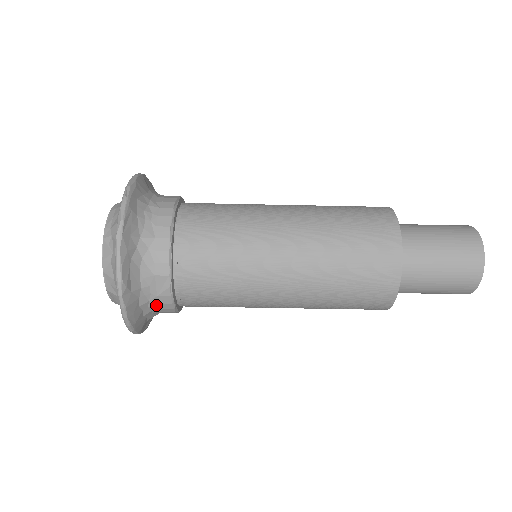
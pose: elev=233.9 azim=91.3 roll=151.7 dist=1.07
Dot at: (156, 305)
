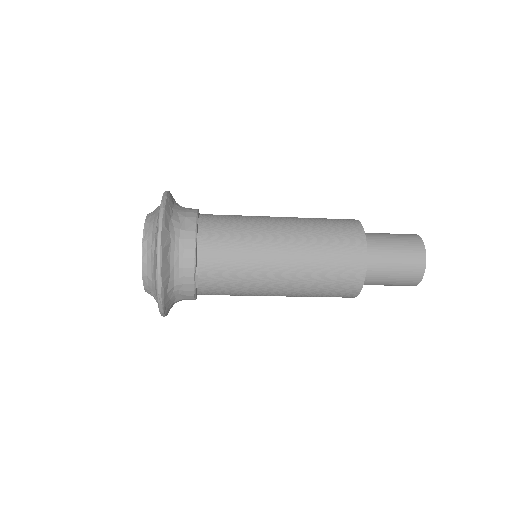
Dot at: occluded
